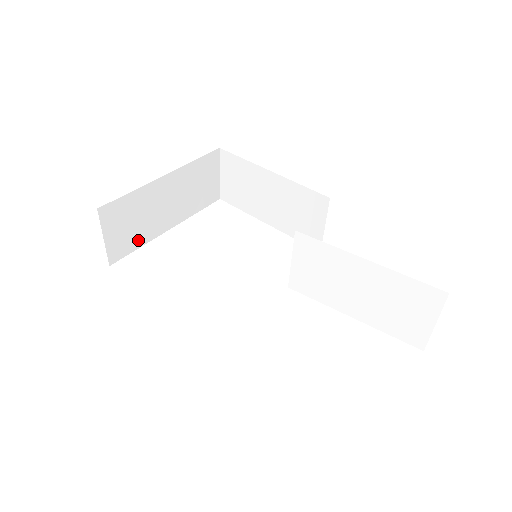
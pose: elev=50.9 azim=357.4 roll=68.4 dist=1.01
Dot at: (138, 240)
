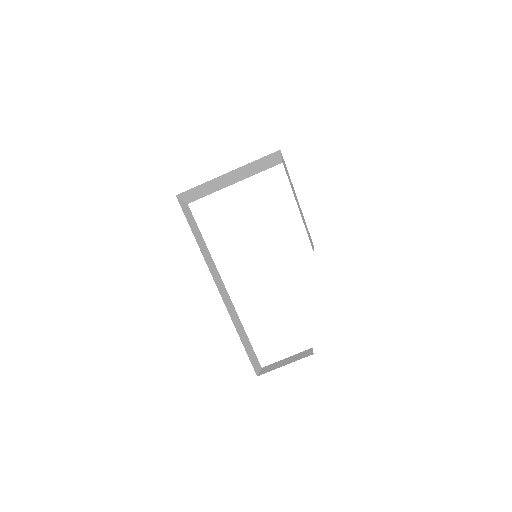
Dot at: (208, 193)
